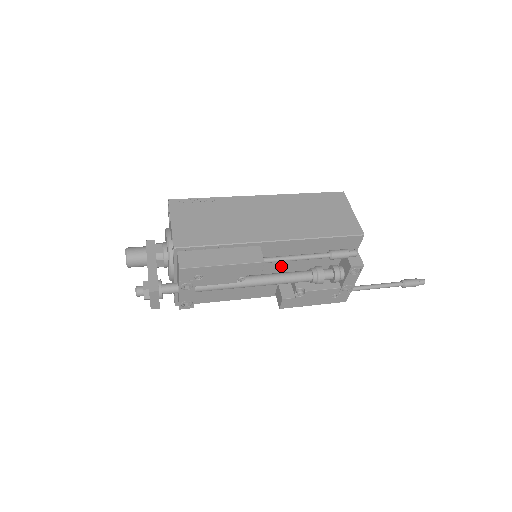
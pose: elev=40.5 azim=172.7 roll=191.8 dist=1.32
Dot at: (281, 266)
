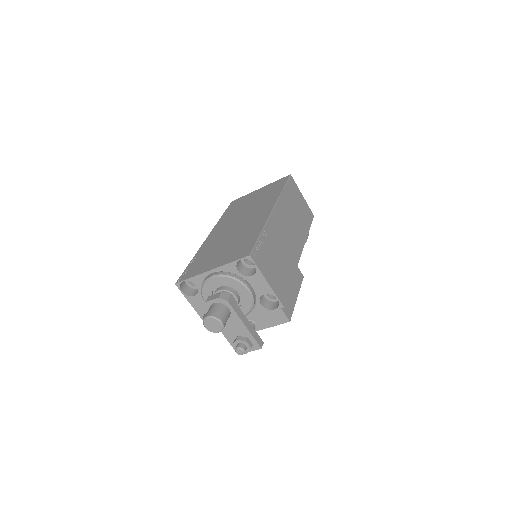
Dot at: occluded
